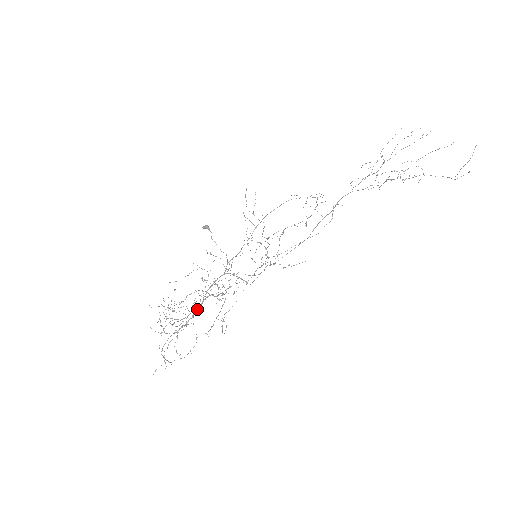
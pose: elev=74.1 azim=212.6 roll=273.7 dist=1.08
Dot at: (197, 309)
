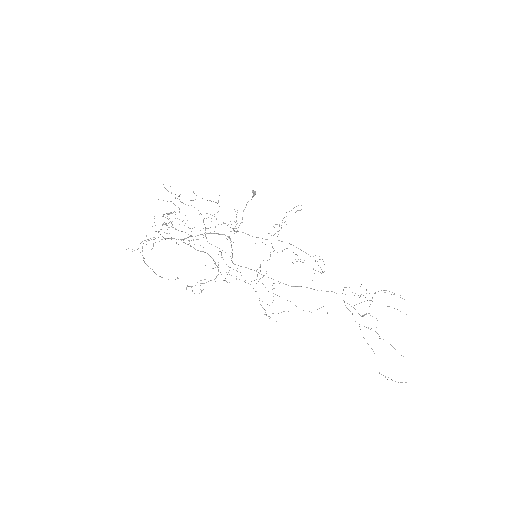
Dot at: (193, 247)
